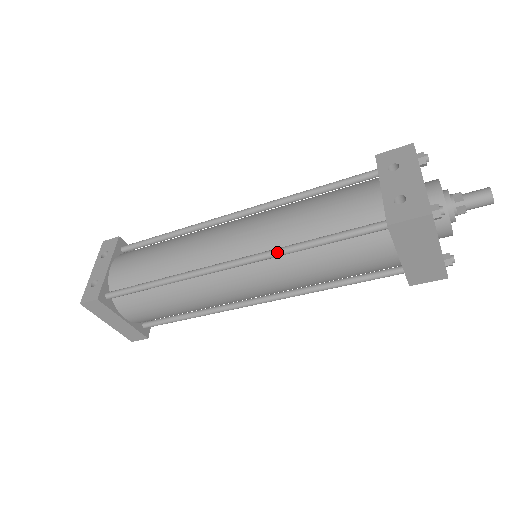
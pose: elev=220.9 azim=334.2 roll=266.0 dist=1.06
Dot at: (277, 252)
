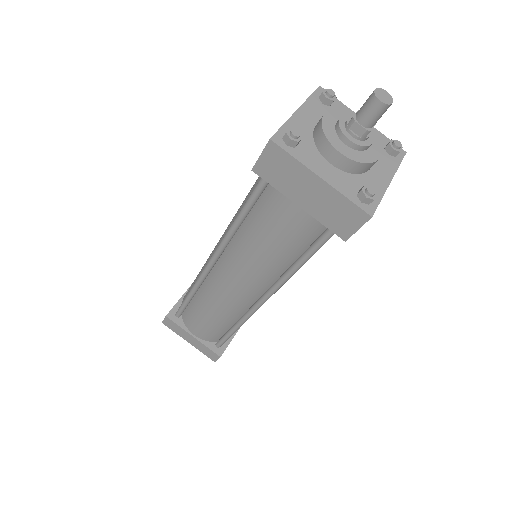
Dot at: (224, 236)
